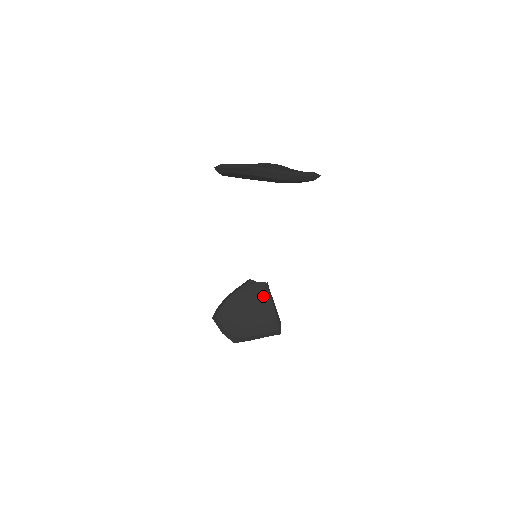
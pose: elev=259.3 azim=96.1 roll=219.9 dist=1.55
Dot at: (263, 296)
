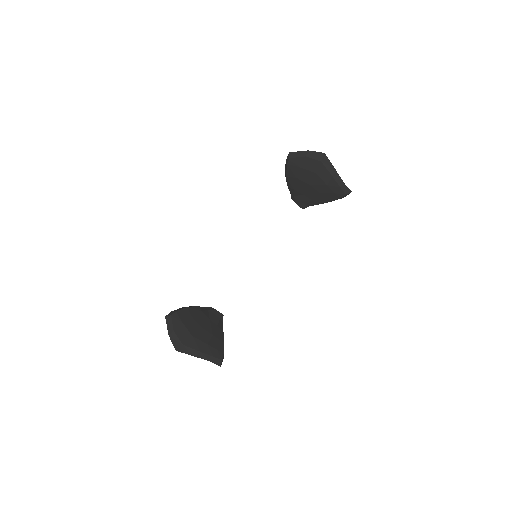
Dot at: (218, 323)
